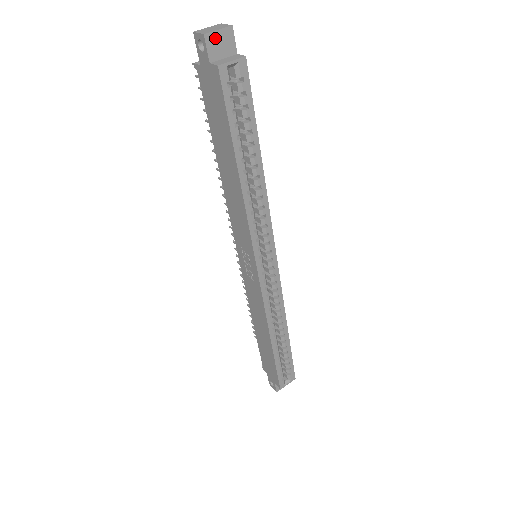
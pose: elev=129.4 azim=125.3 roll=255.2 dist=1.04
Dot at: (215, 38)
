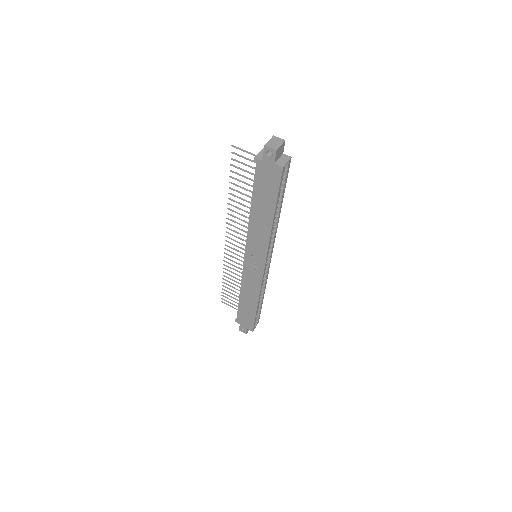
Dot at: (279, 150)
